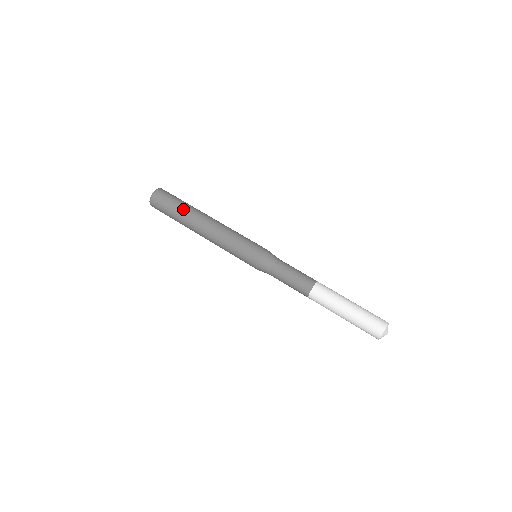
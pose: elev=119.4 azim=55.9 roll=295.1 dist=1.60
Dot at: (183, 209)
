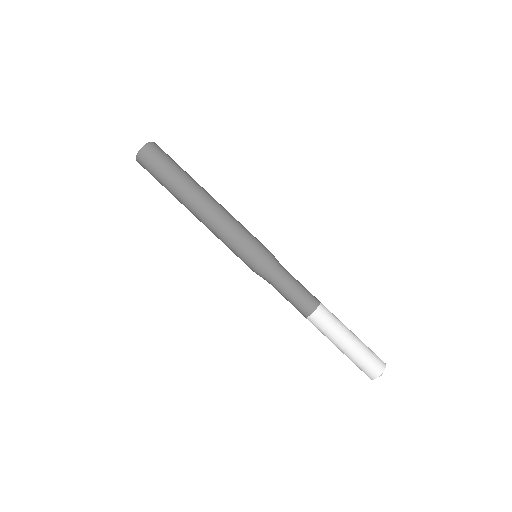
Dot at: (170, 189)
